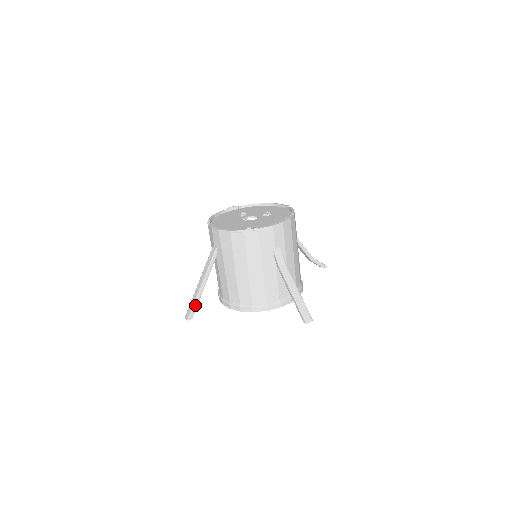
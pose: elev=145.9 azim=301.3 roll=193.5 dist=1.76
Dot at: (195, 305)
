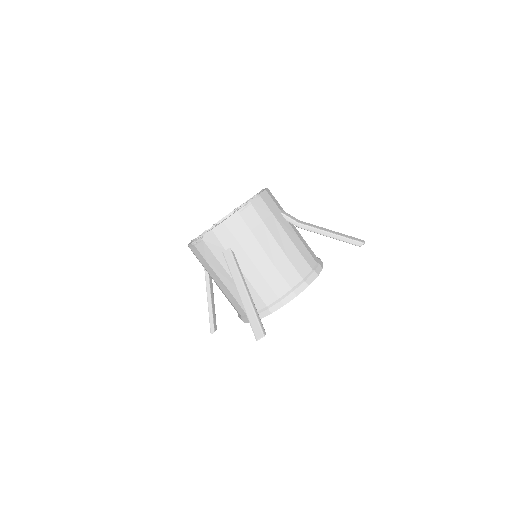
Dot at: (257, 316)
